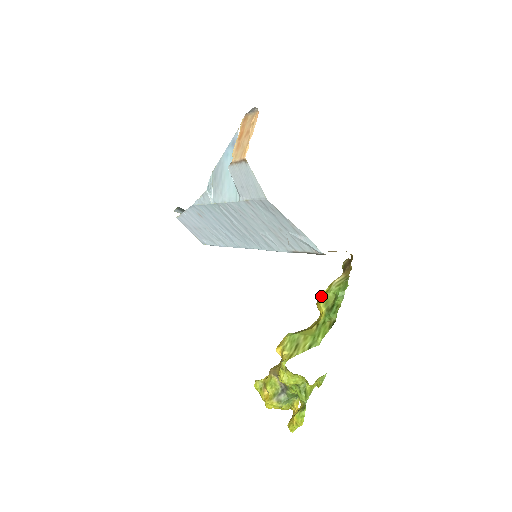
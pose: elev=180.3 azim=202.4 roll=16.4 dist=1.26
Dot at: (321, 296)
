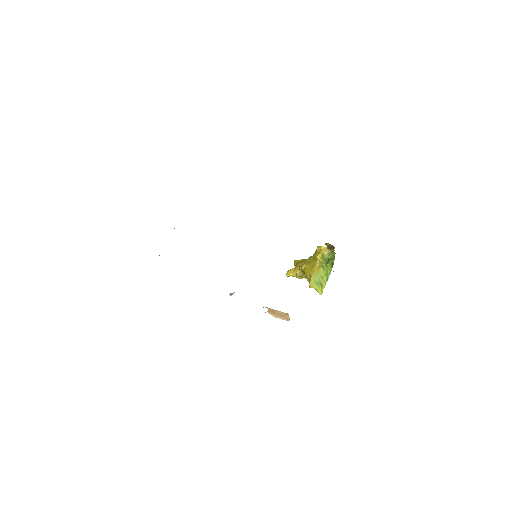
Dot at: (319, 259)
